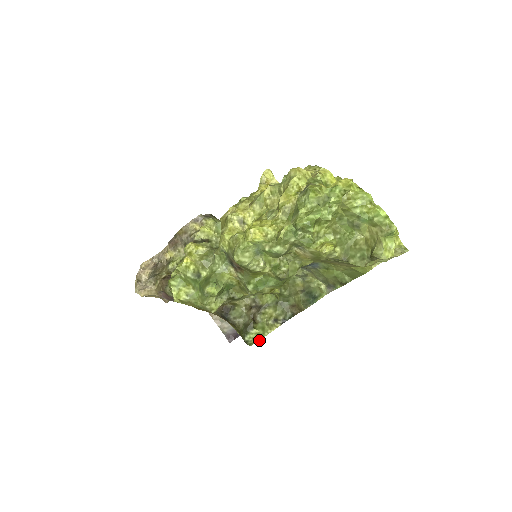
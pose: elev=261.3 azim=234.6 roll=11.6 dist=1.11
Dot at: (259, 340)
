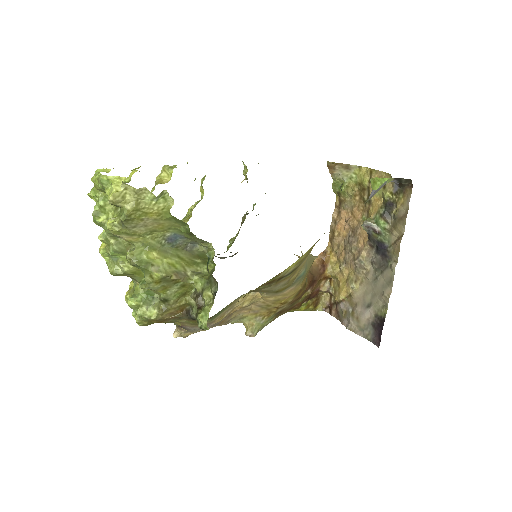
Dot at: occluded
